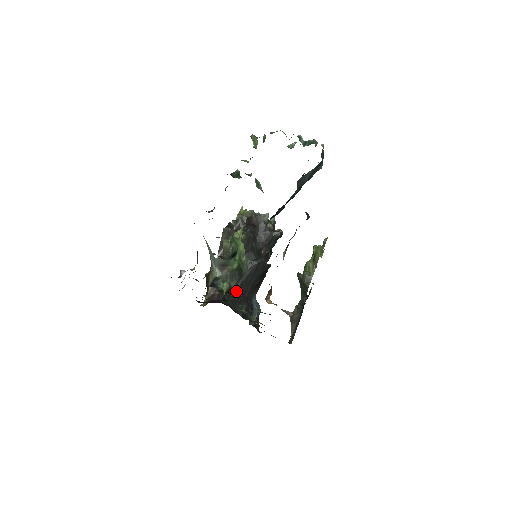
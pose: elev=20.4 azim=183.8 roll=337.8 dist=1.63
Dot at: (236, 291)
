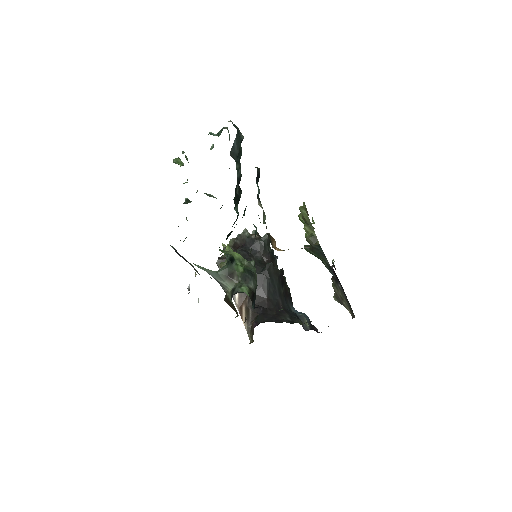
Dot at: (269, 308)
